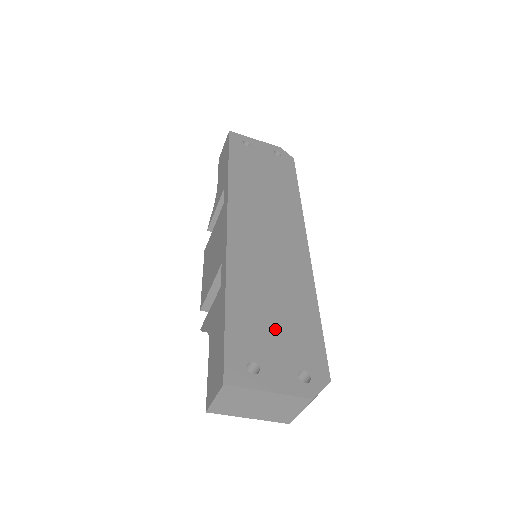
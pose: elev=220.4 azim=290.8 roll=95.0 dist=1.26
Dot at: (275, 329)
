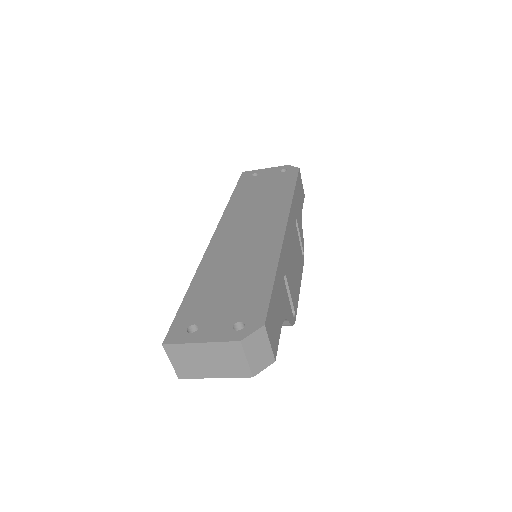
Dot at: (225, 298)
